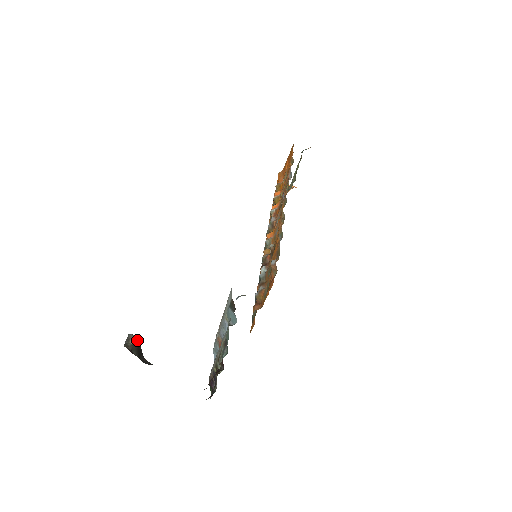
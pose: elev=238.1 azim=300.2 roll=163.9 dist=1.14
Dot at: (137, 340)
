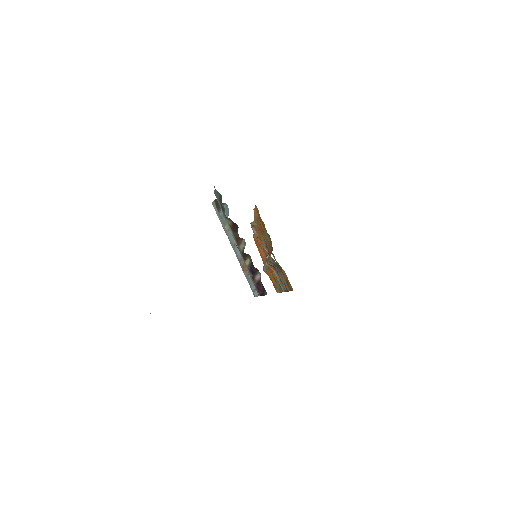
Dot at: occluded
